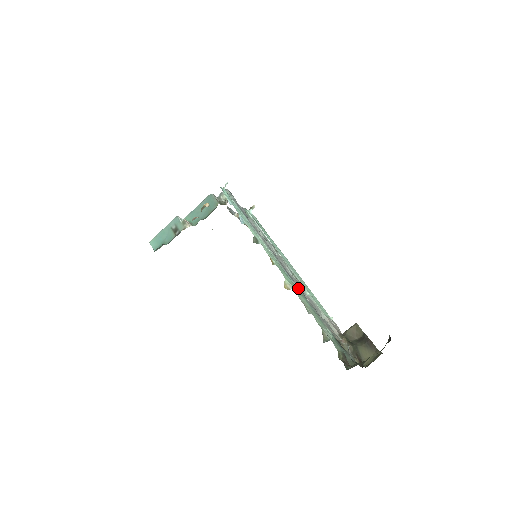
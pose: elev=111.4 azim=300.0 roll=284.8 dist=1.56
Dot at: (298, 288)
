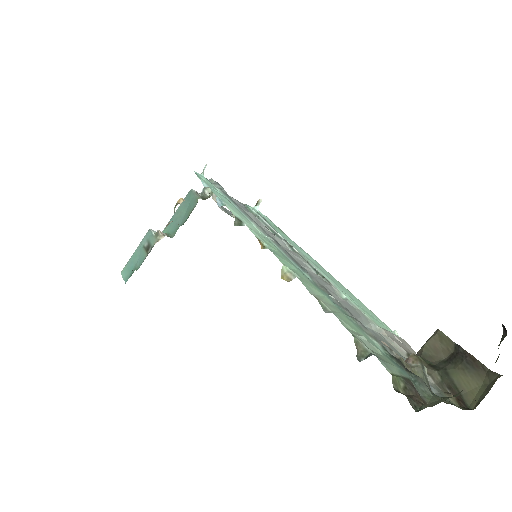
Dot at: (314, 281)
